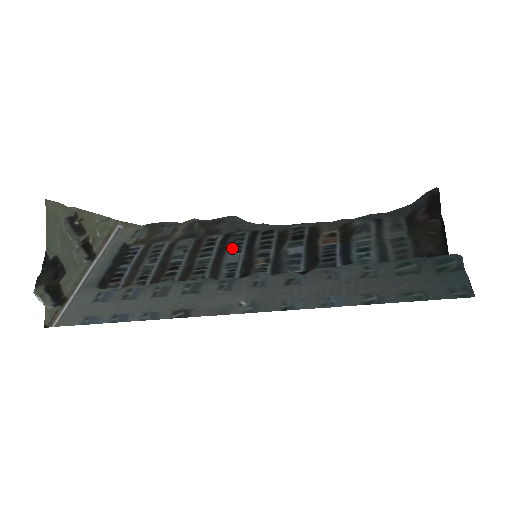
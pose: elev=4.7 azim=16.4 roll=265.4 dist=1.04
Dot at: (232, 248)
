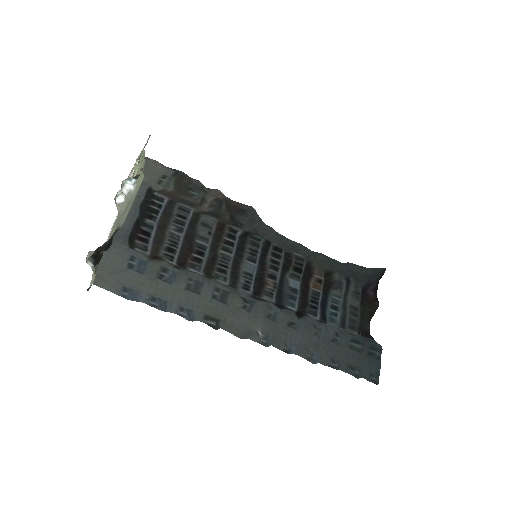
Dot at: (250, 254)
